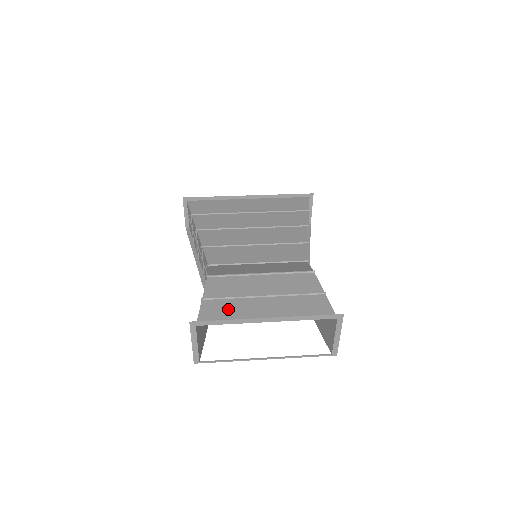
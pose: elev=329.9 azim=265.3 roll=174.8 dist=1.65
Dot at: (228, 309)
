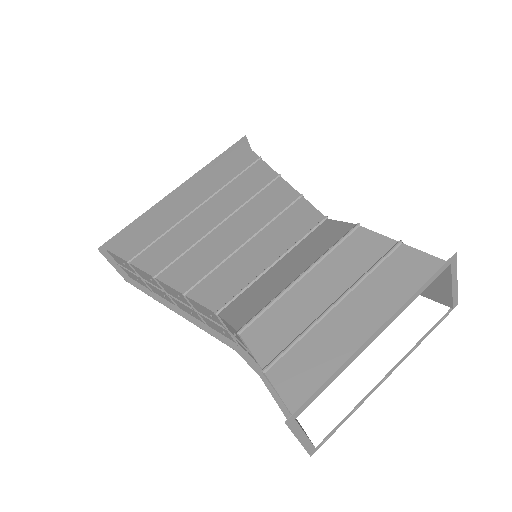
Dot at: (311, 359)
